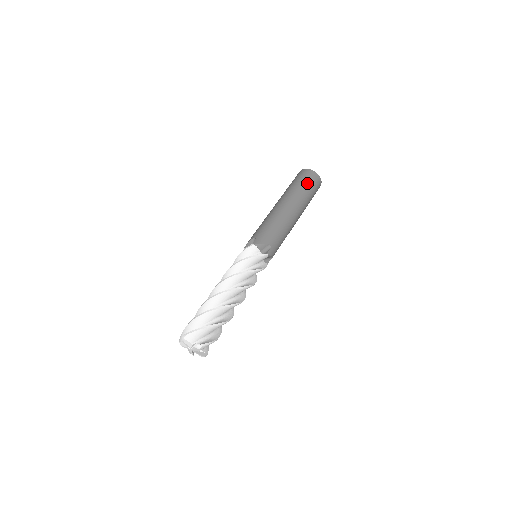
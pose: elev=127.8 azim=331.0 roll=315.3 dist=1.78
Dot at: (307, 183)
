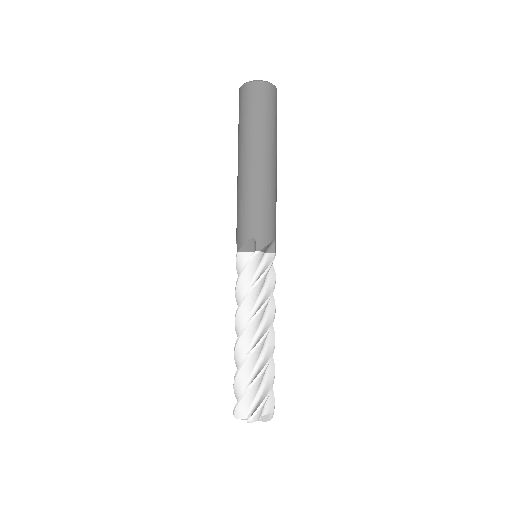
Dot at: (247, 110)
